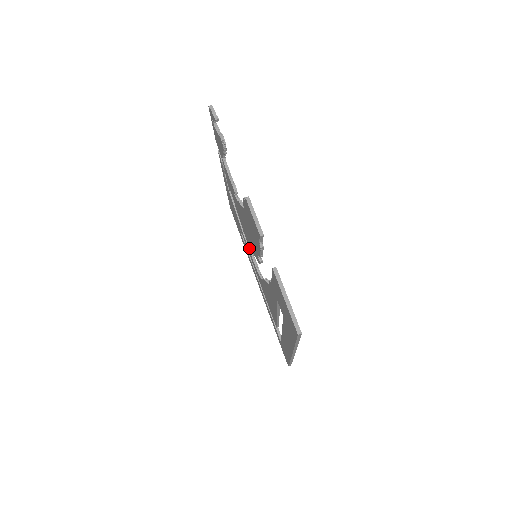
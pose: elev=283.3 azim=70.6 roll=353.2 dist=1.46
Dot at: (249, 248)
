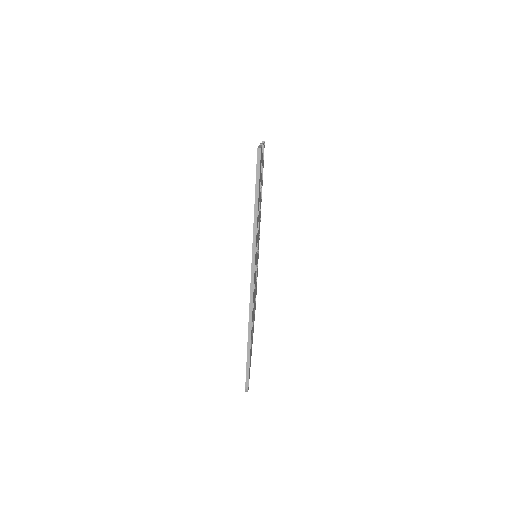
Dot at: occluded
